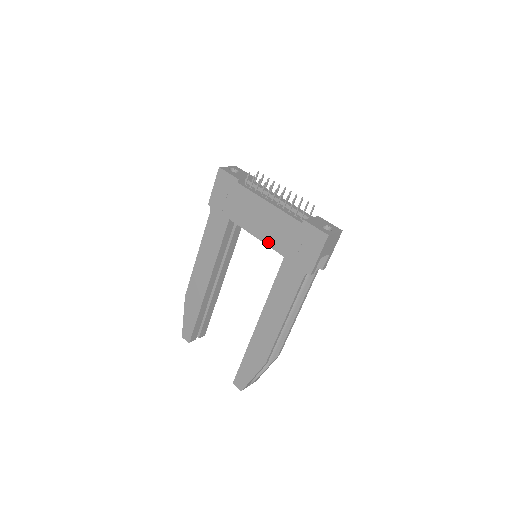
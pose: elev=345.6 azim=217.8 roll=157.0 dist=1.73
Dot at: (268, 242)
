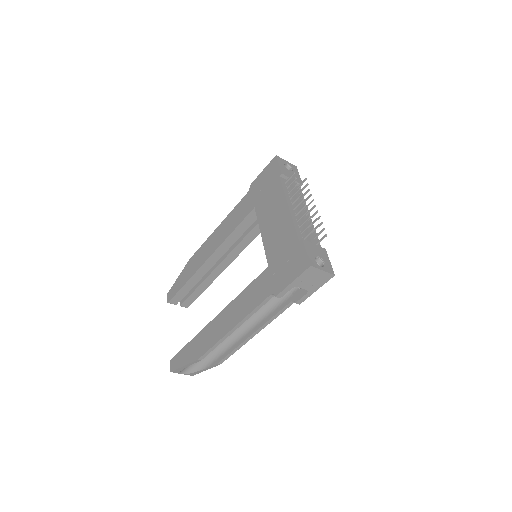
Dot at: (266, 245)
